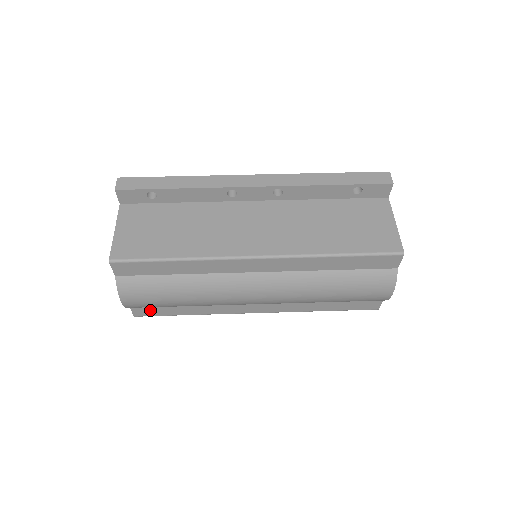
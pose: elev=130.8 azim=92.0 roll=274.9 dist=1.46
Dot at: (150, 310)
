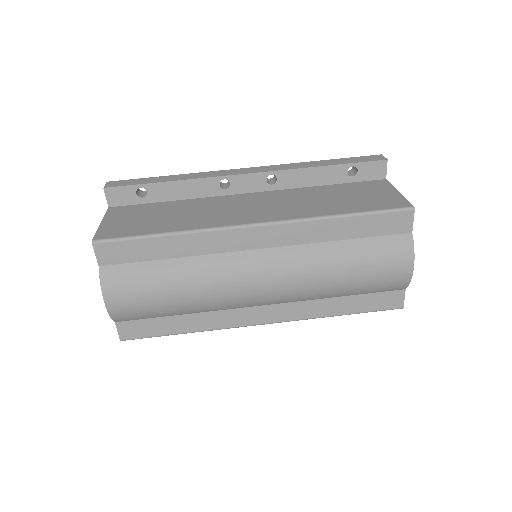
Dot at: (139, 327)
